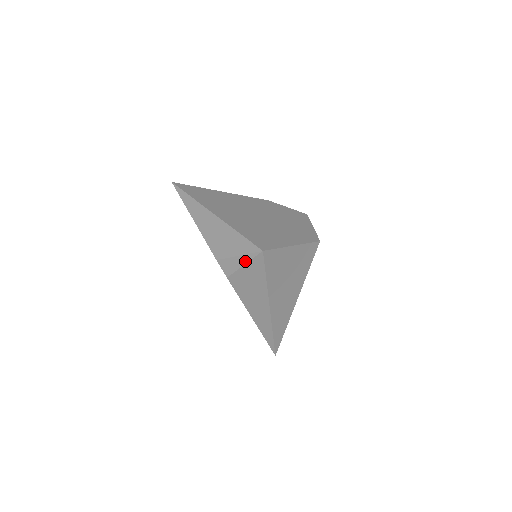
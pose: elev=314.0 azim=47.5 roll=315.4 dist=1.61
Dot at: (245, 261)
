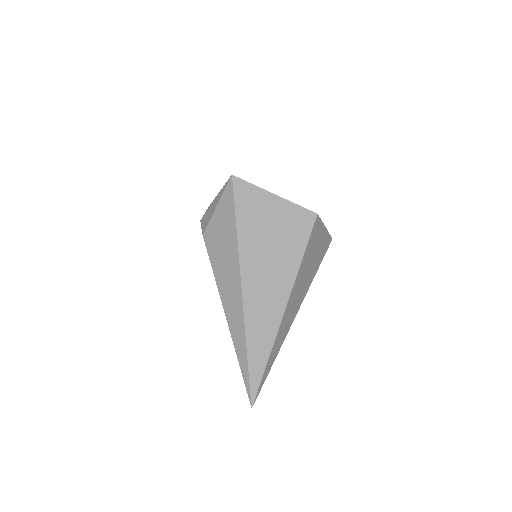
Dot at: (218, 200)
